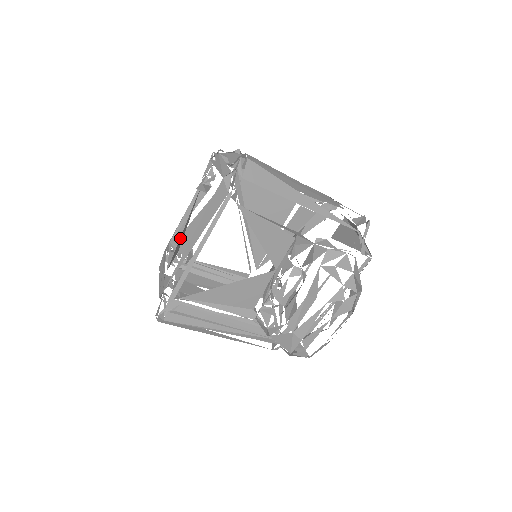
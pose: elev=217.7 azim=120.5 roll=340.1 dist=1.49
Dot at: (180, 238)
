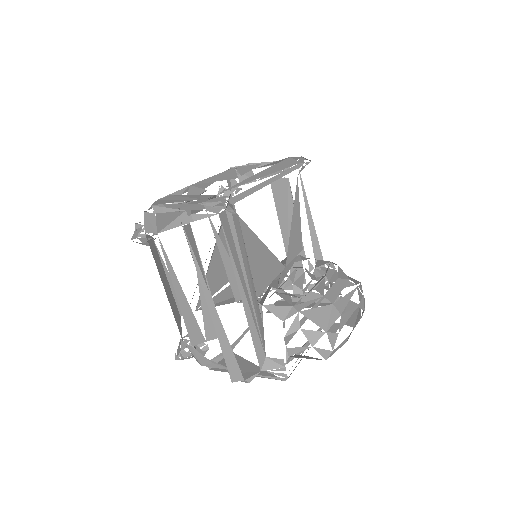
Dot at: occluded
